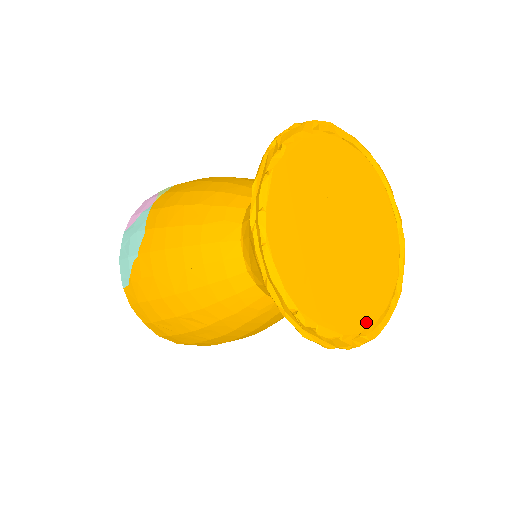
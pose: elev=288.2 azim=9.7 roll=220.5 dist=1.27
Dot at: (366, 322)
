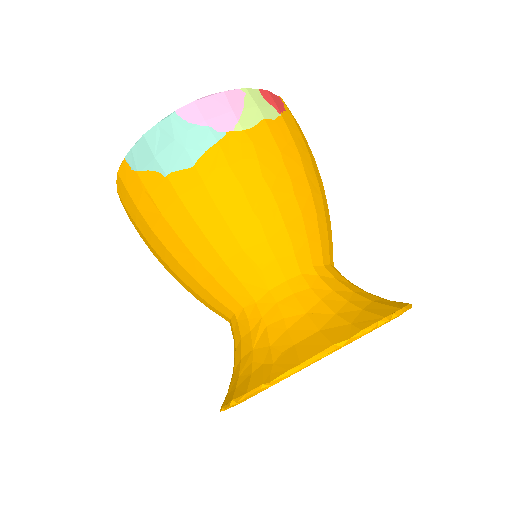
Dot at: occluded
